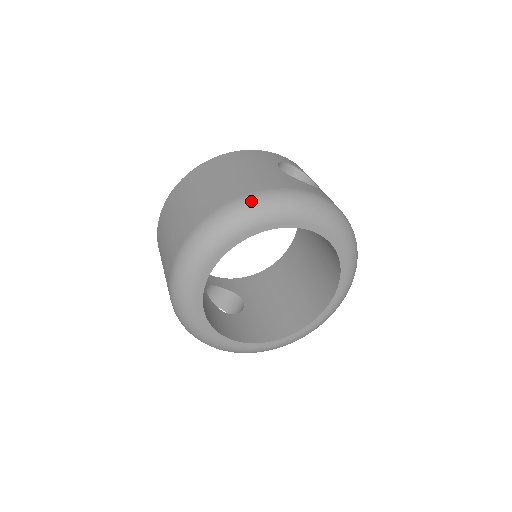
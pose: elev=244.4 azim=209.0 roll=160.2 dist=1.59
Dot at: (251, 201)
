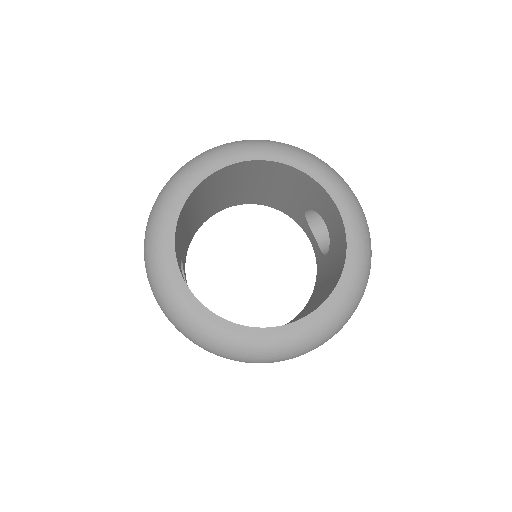
Dot at: occluded
